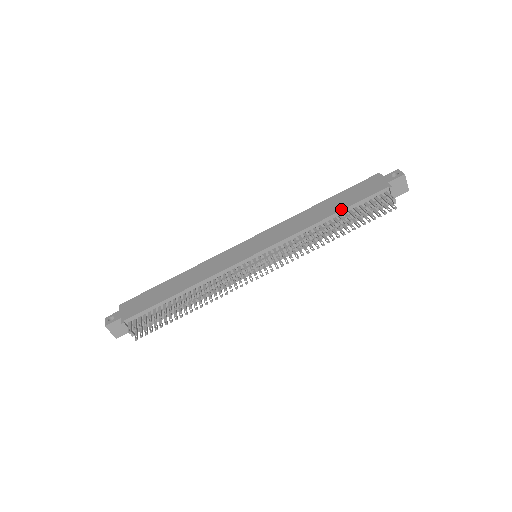
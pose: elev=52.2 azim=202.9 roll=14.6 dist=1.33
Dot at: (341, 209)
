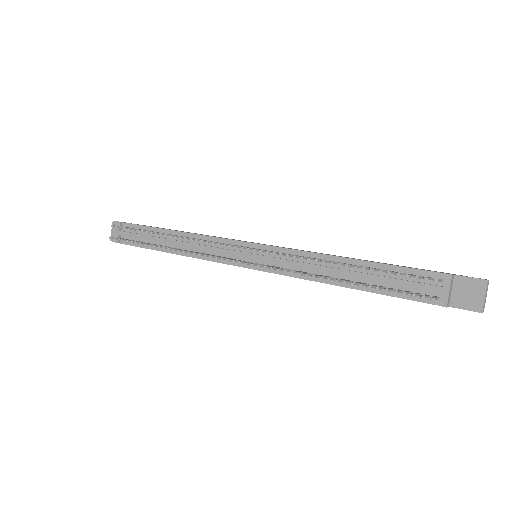
Dot at: (370, 261)
